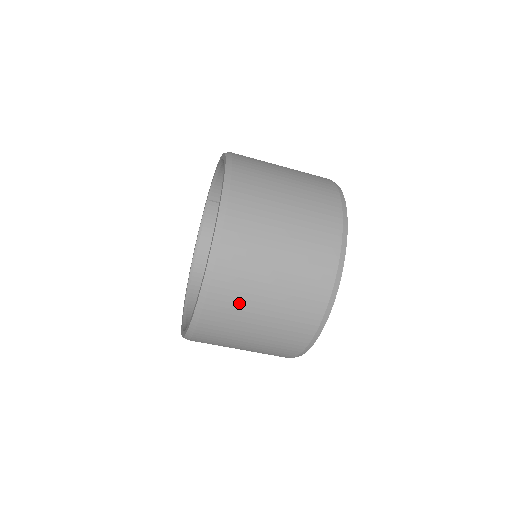
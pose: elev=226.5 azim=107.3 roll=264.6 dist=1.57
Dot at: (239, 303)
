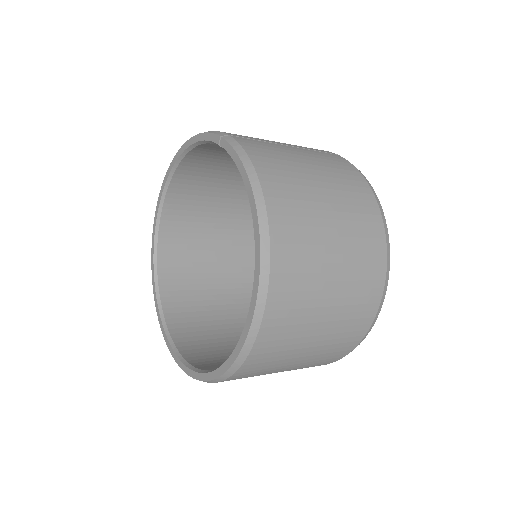
Dot at: occluded
